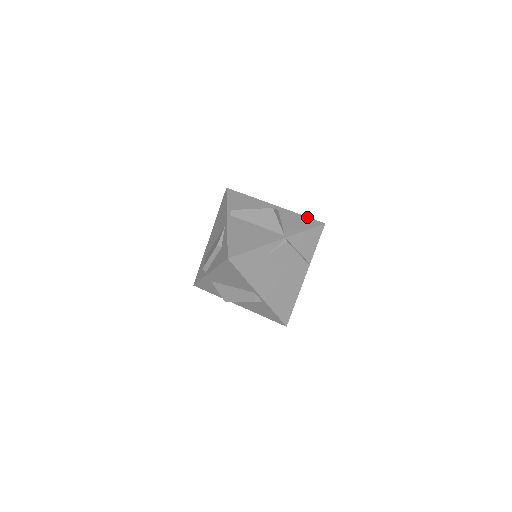
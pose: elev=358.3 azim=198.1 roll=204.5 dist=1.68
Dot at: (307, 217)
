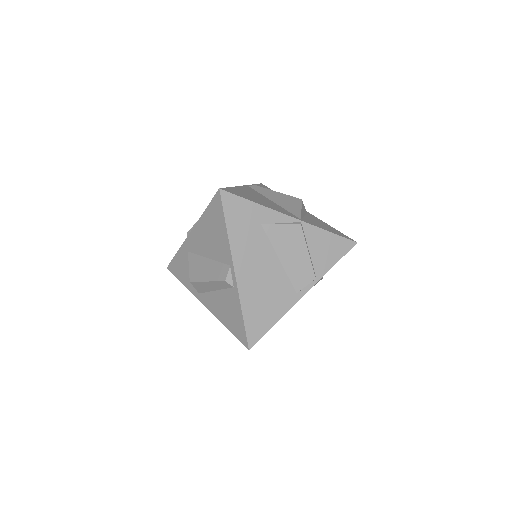
Dot at: occluded
